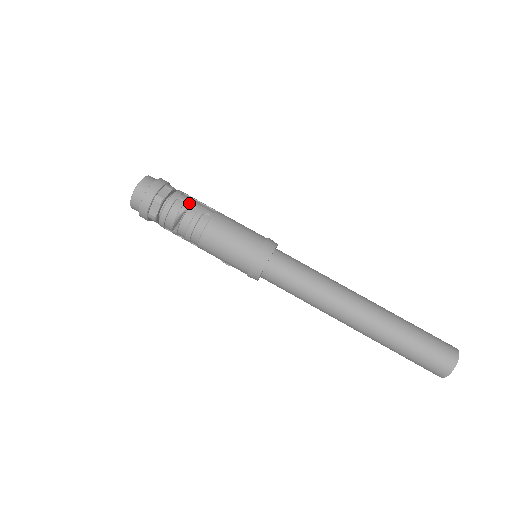
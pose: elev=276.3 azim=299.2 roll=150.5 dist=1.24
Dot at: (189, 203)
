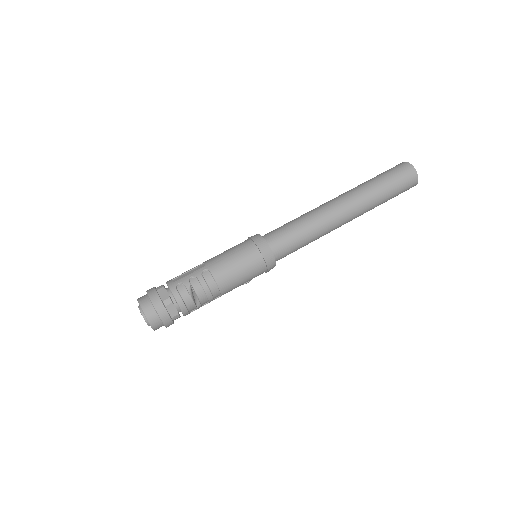
Dot at: (185, 280)
